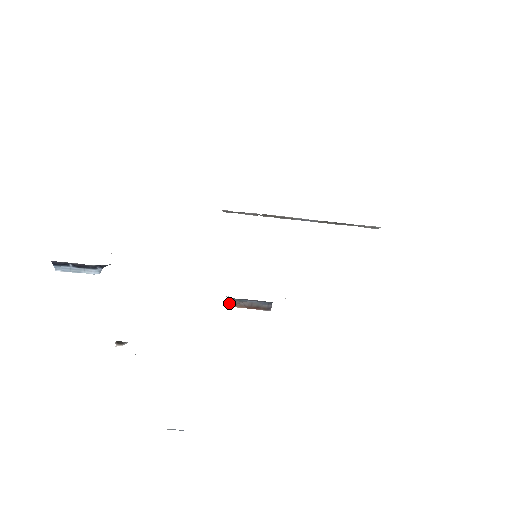
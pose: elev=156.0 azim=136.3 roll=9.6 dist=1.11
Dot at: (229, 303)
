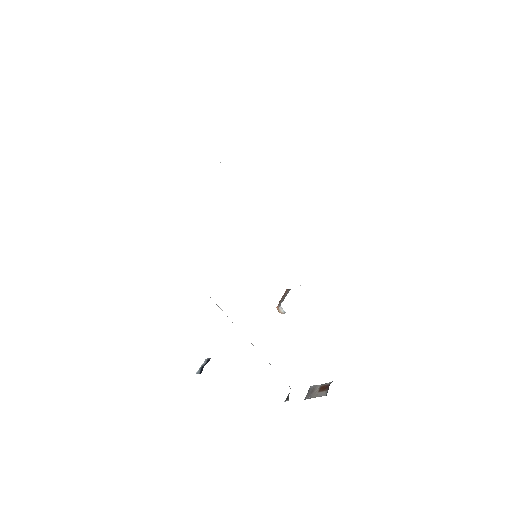
Dot at: occluded
